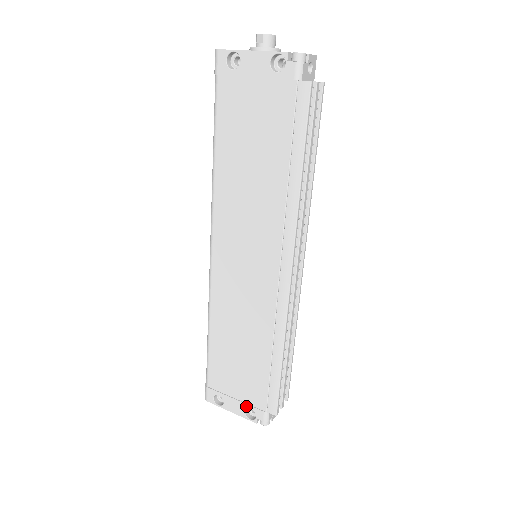
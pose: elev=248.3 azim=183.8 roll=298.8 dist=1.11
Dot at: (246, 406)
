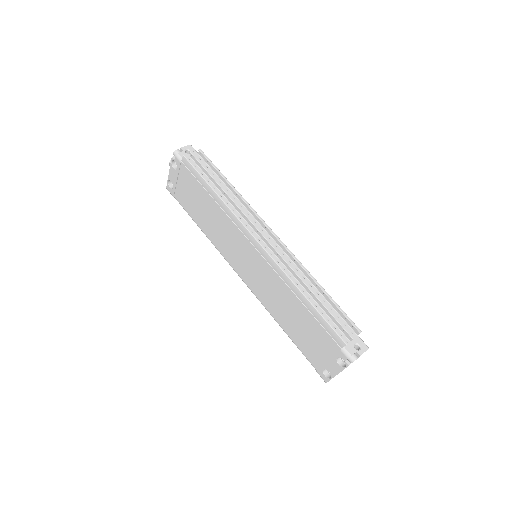
Dot at: (334, 359)
